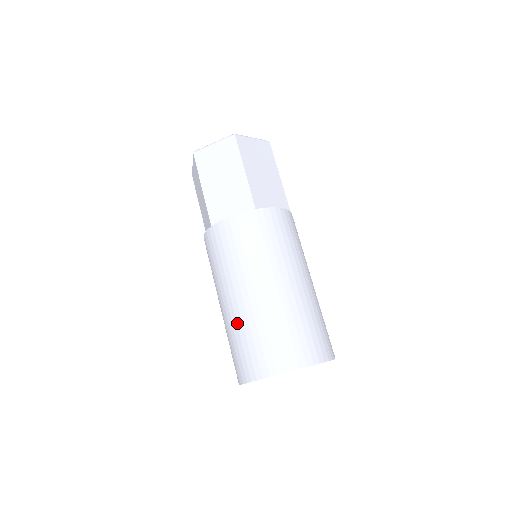
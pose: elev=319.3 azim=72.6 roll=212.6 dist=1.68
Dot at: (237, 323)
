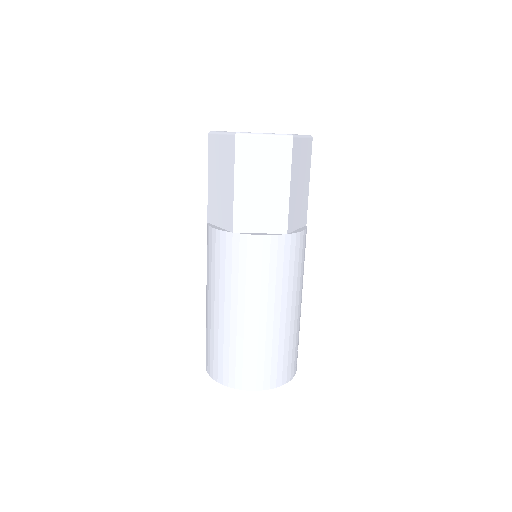
Dot at: (206, 319)
